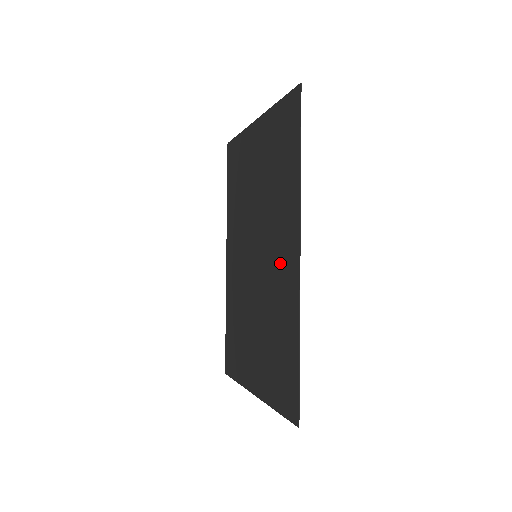
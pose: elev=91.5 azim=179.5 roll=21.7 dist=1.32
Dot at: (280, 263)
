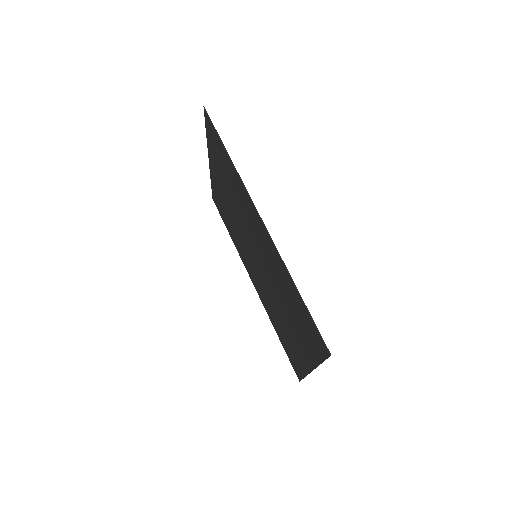
Dot at: (261, 240)
